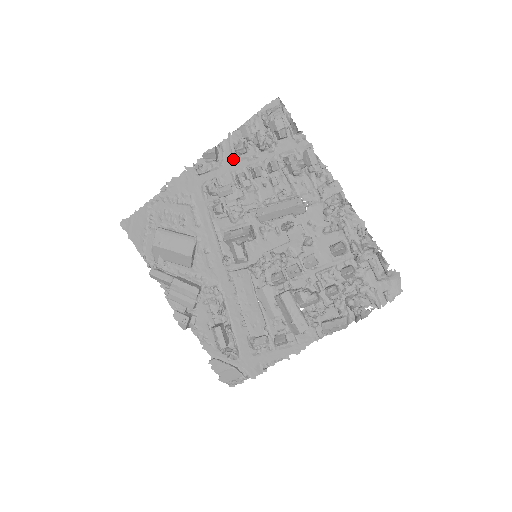
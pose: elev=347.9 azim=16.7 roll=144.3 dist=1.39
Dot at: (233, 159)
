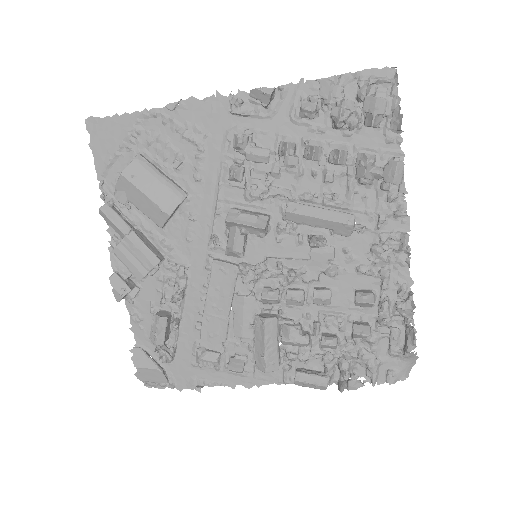
Dot at: (289, 117)
